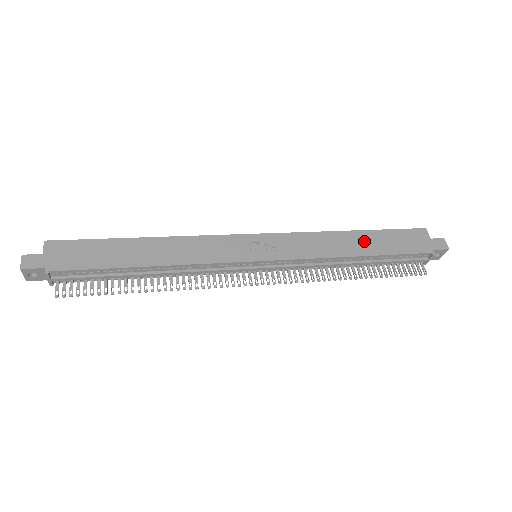
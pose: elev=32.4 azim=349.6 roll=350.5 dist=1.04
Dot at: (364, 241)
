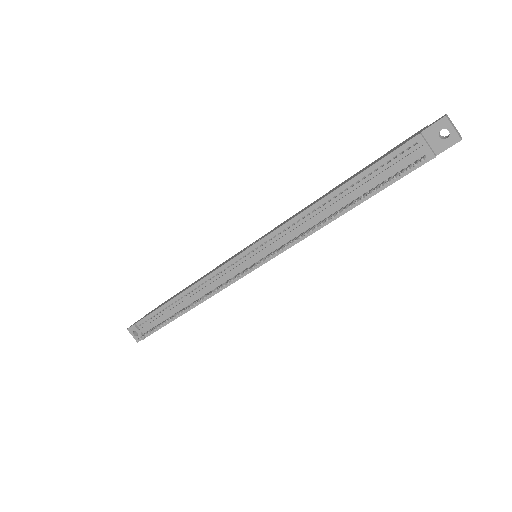
Dot at: occluded
